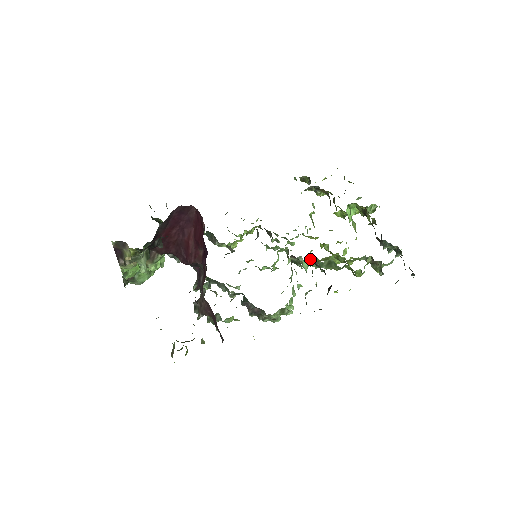
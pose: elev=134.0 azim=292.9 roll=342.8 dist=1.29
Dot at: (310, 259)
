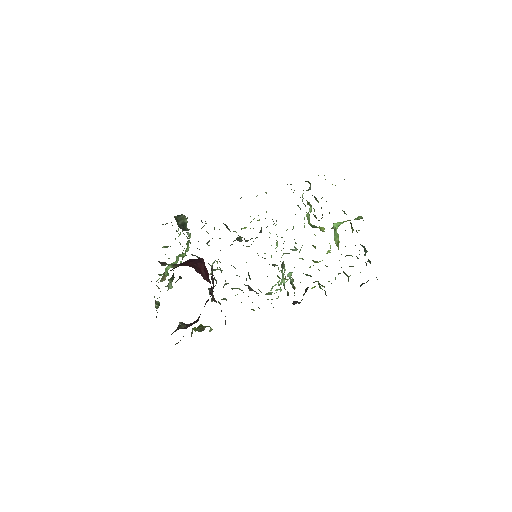
Dot at: occluded
